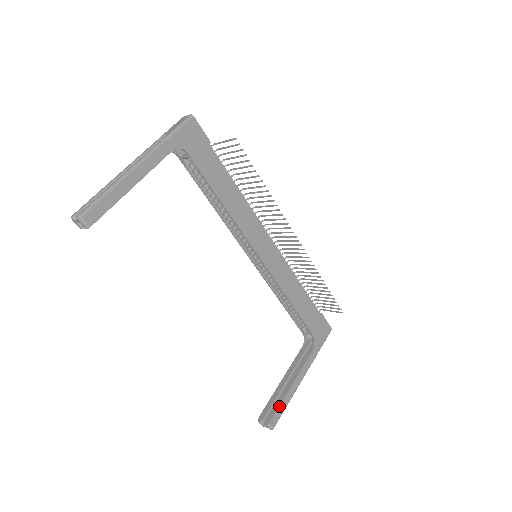
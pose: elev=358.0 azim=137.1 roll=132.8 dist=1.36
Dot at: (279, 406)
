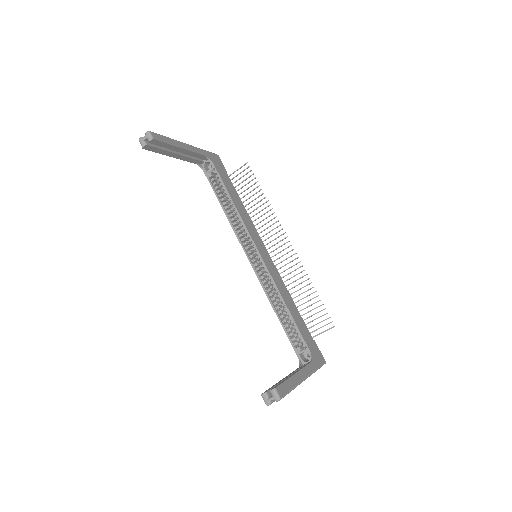
Dot at: (284, 381)
